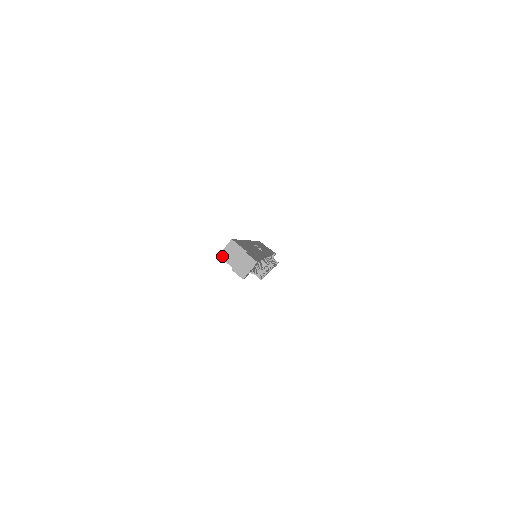
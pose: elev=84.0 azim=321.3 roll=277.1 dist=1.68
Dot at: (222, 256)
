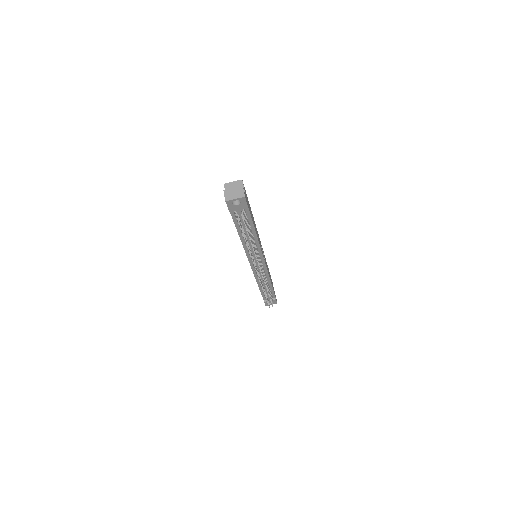
Dot at: (226, 185)
